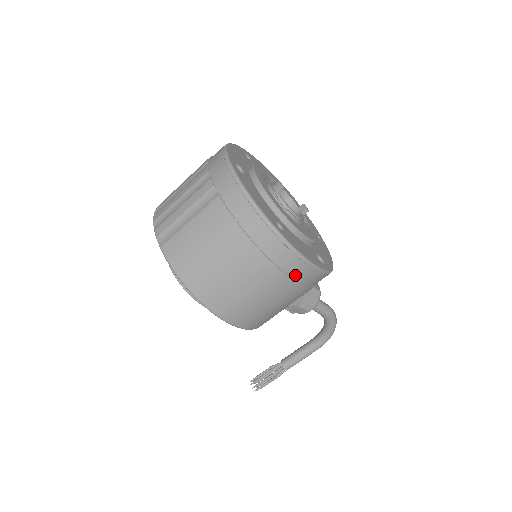
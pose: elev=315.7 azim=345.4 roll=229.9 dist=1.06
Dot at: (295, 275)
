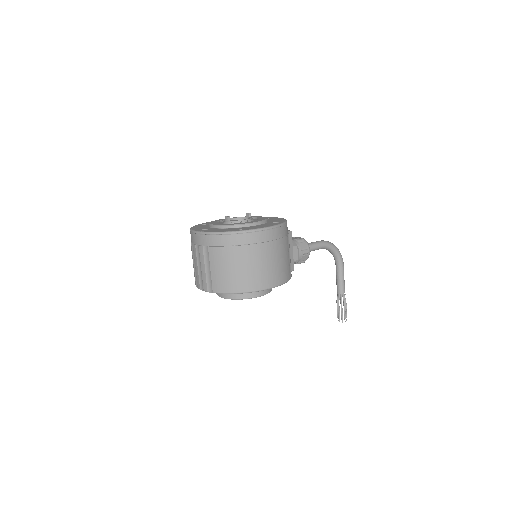
Dot at: (270, 239)
